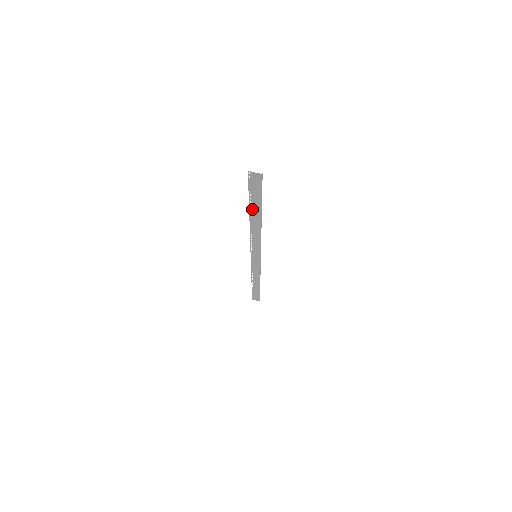
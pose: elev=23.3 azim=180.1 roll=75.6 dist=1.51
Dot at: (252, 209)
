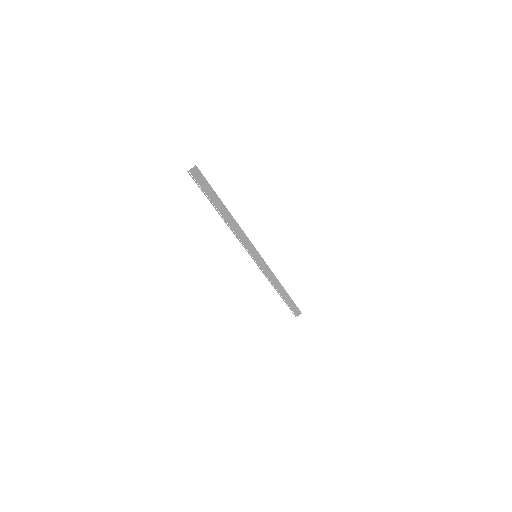
Dot at: (216, 206)
